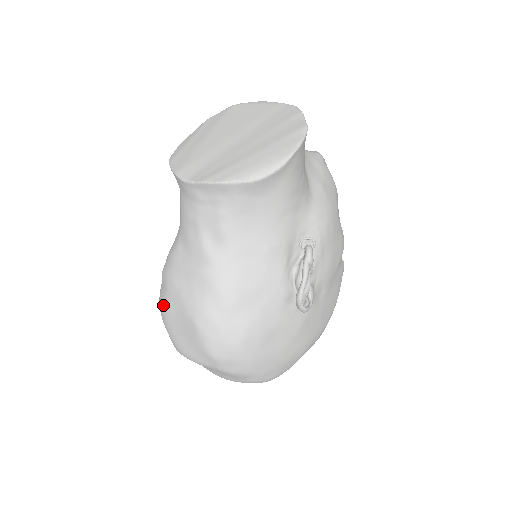
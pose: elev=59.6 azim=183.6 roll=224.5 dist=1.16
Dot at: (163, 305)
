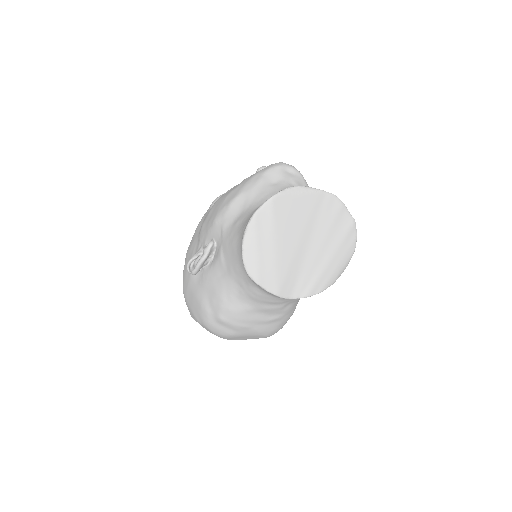
Dot at: (229, 335)
